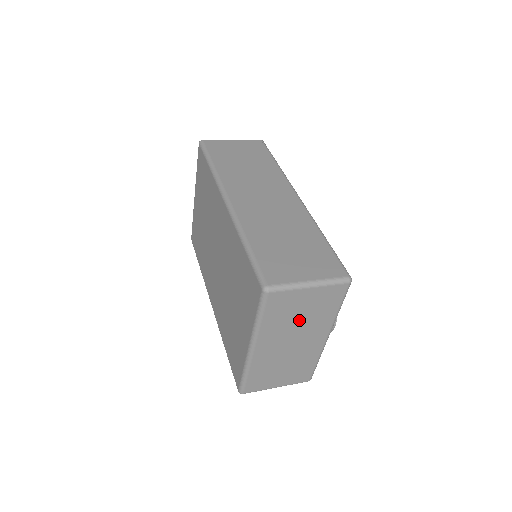
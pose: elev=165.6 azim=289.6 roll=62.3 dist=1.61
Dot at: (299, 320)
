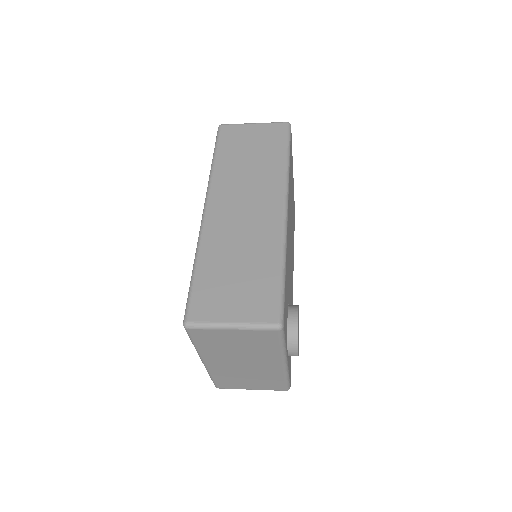
Dot at: (238, 350)
